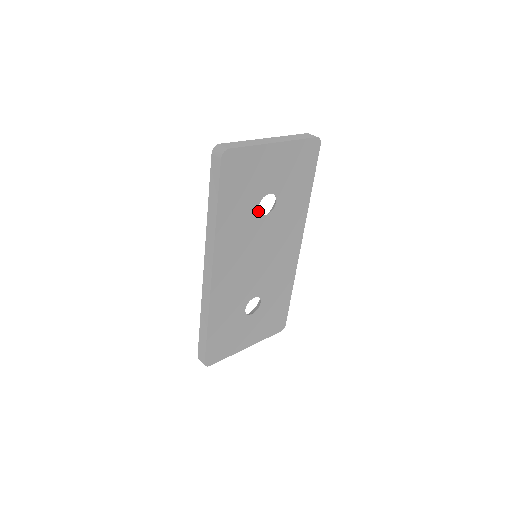
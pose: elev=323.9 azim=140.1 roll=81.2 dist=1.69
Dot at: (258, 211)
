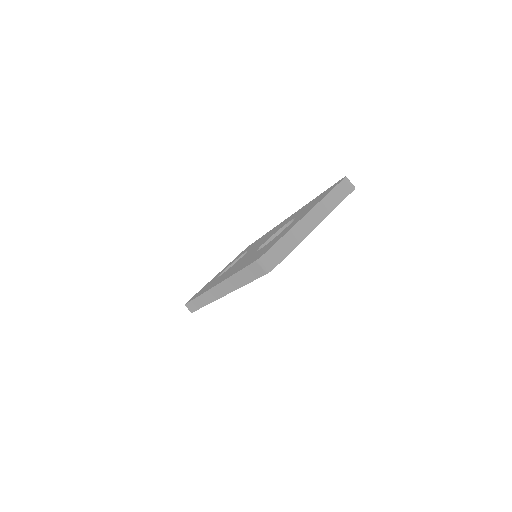
Dot at: occluded
